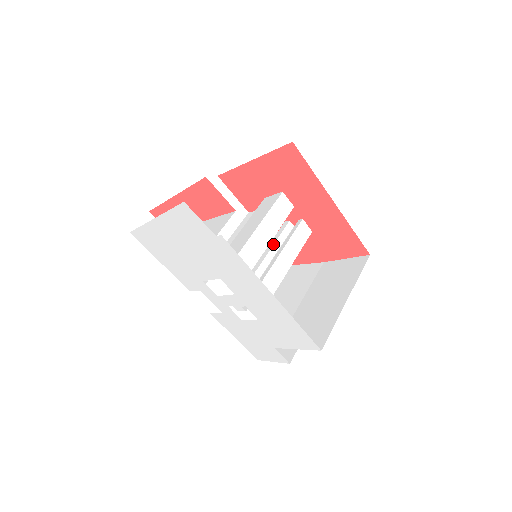
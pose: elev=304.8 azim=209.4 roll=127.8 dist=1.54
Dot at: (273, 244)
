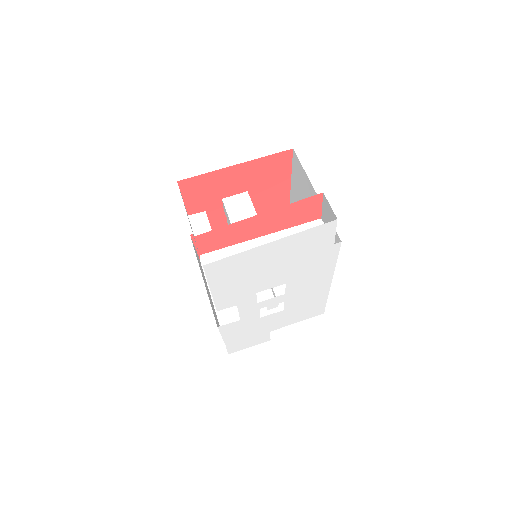
Dot at: occluded
